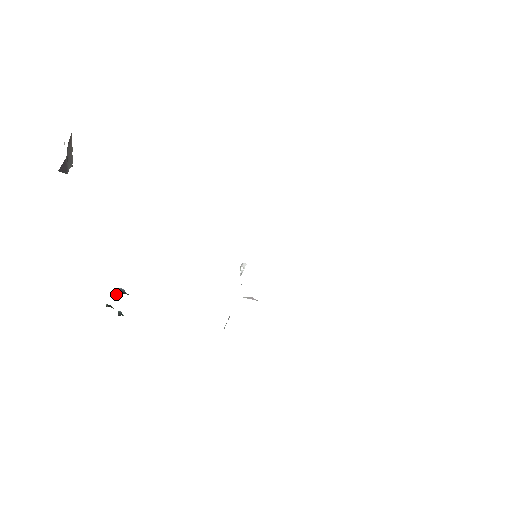
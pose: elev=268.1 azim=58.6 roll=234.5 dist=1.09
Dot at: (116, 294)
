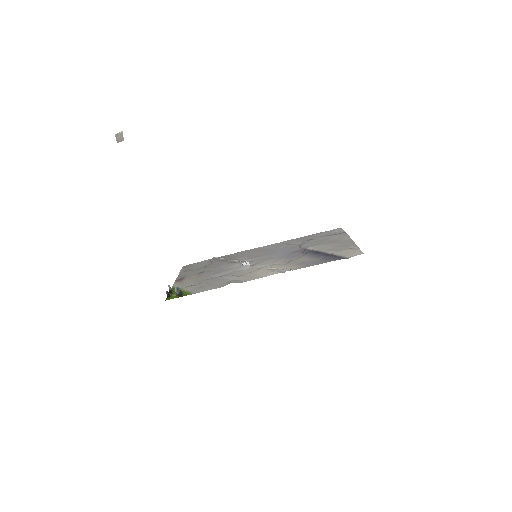
Dot at: (175, 292)
